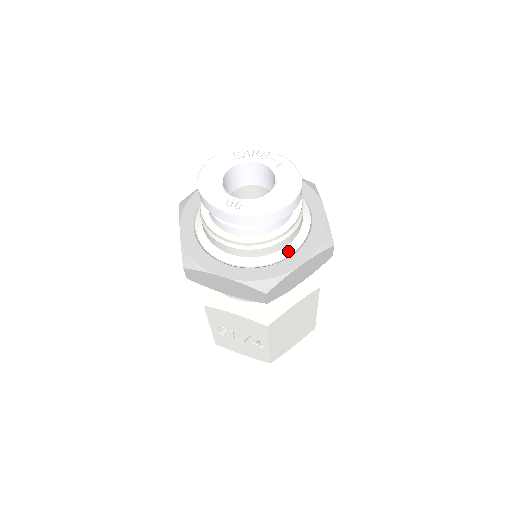
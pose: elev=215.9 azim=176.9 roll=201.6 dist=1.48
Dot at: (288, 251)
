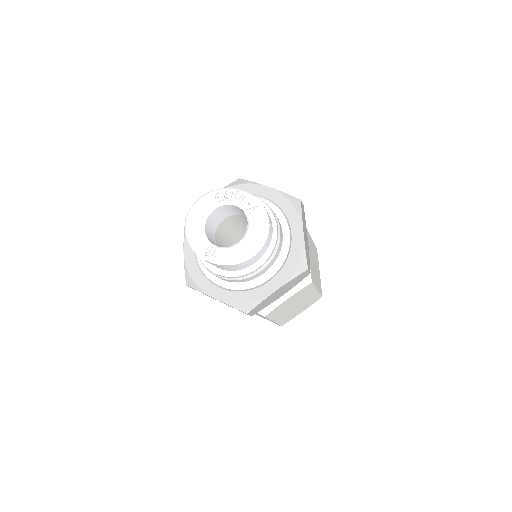
Dot at: (266, 277)
